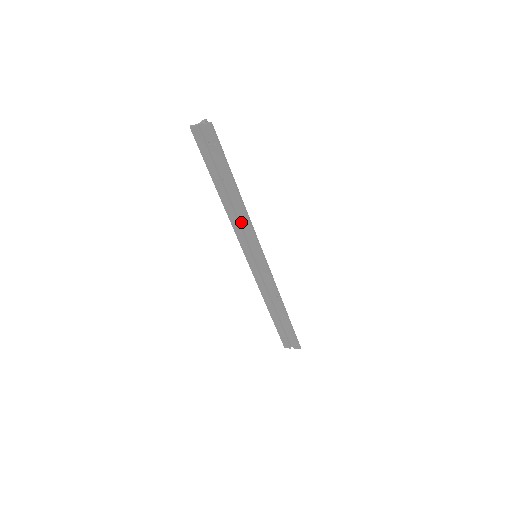
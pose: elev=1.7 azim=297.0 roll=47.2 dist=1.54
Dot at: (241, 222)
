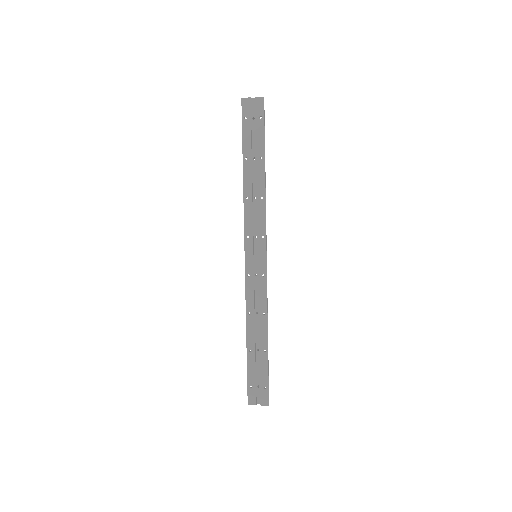
Dot at: (254, 210)
